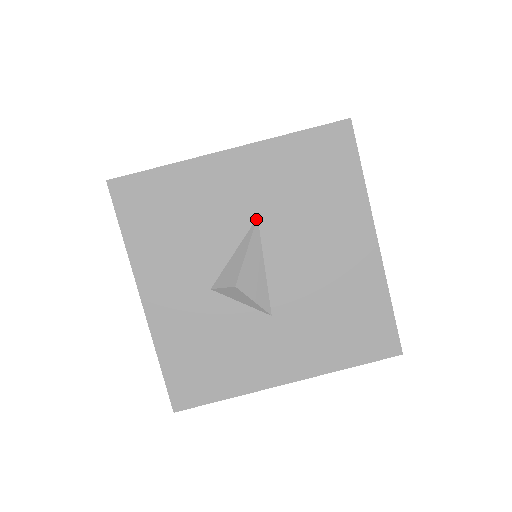
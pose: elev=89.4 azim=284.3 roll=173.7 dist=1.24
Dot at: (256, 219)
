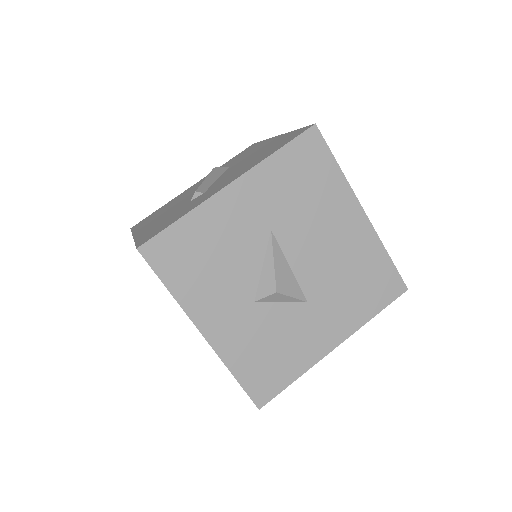
Dot at: (270, 232)
